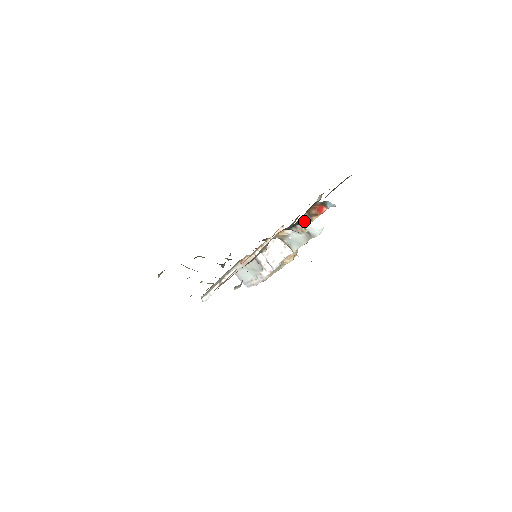
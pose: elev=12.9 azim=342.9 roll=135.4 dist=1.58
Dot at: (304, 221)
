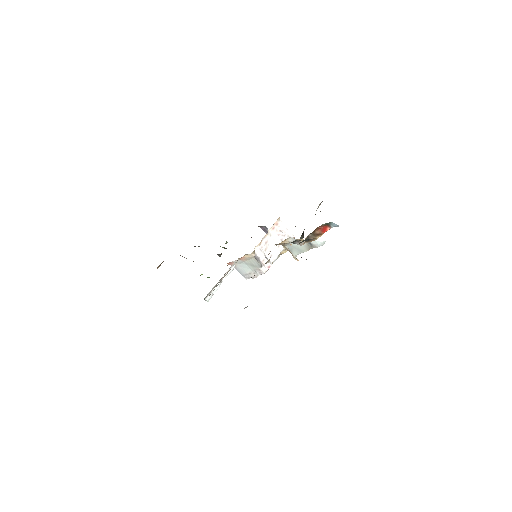
Dot at: (308, 239)
